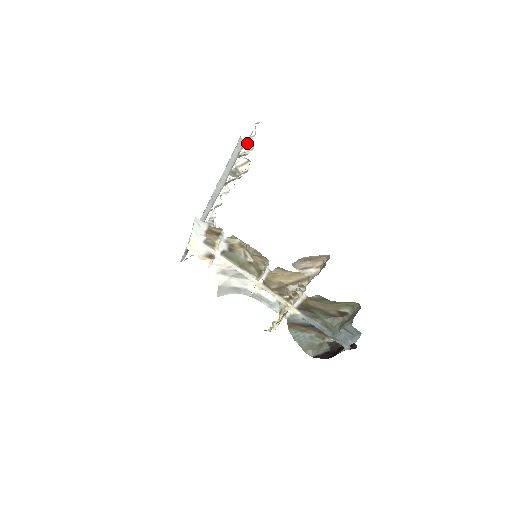
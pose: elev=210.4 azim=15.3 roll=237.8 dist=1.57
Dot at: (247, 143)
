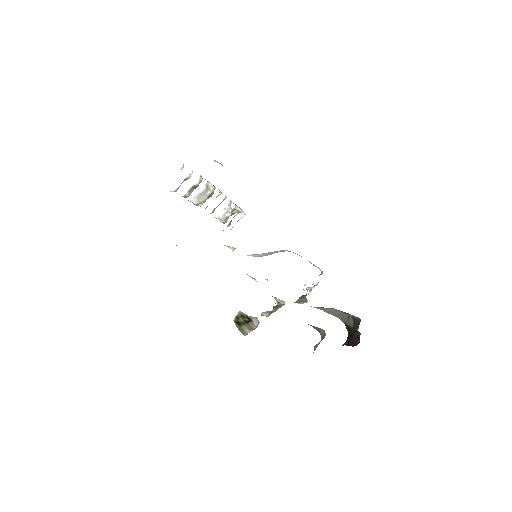
Dot at: occluded
